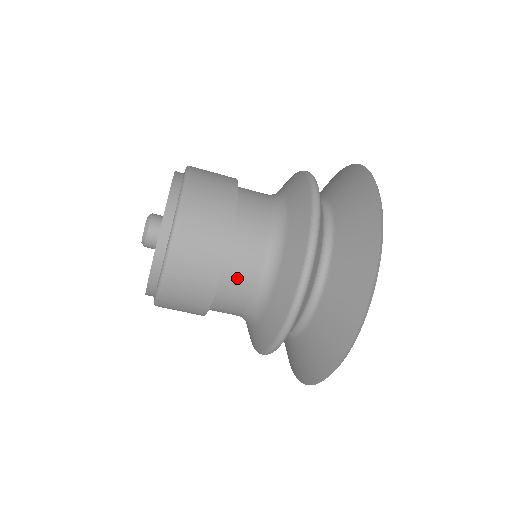
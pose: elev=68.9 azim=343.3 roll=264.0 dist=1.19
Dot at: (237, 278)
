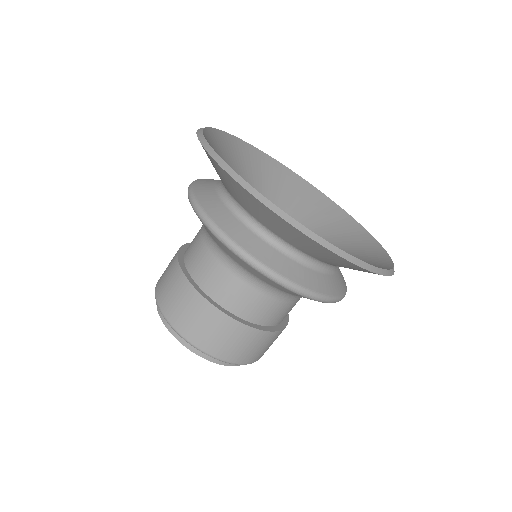
Dot at: (206, 273)
